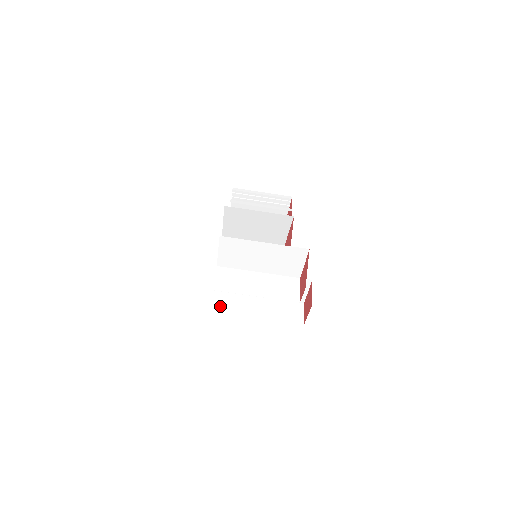
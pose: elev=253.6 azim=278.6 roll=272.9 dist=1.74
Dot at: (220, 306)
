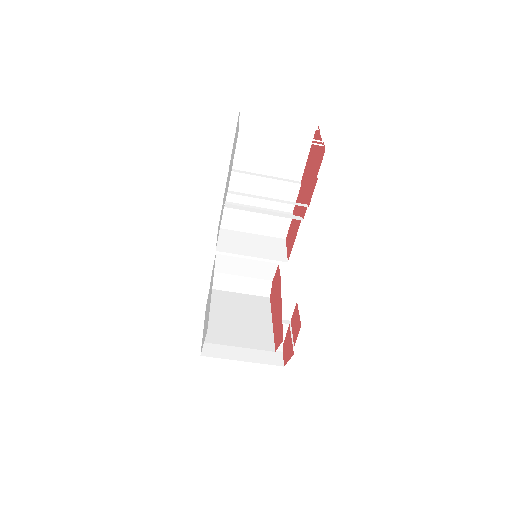
Dot at: occluded
